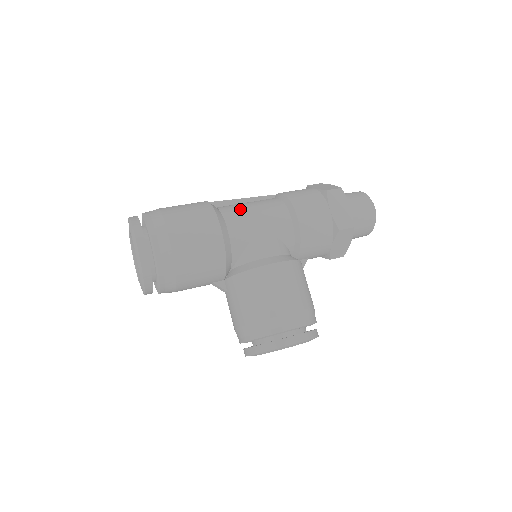
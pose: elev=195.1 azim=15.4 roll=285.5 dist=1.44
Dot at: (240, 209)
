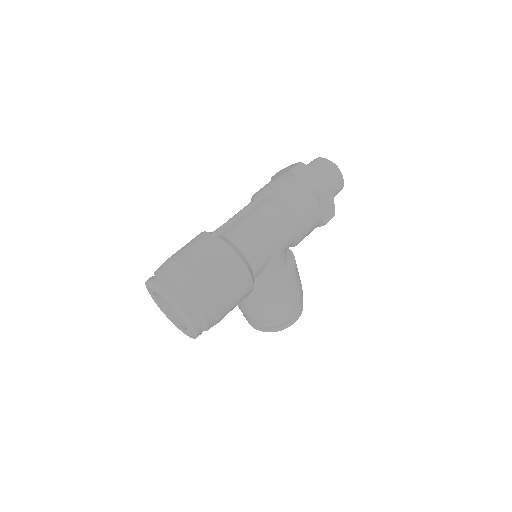
Dot at: (256, 241)
